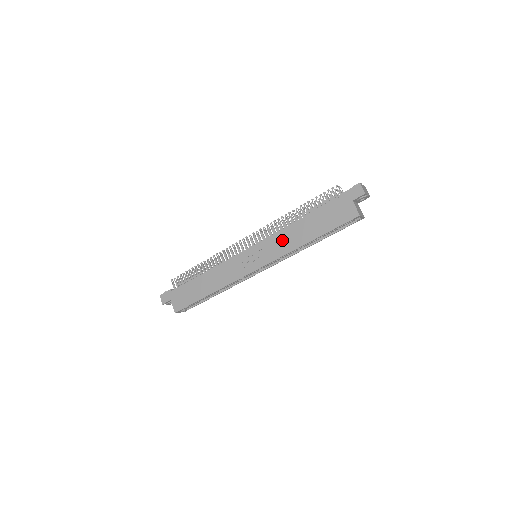
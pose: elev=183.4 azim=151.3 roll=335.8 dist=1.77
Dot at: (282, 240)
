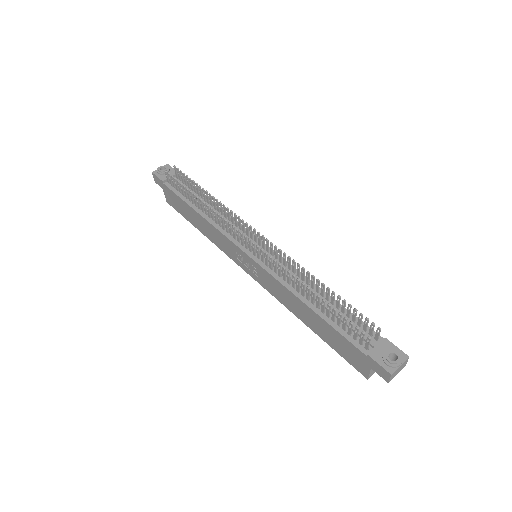
Dot at: (281, 292)
